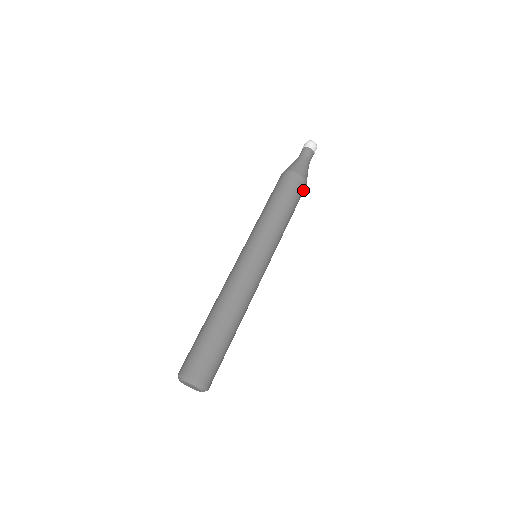
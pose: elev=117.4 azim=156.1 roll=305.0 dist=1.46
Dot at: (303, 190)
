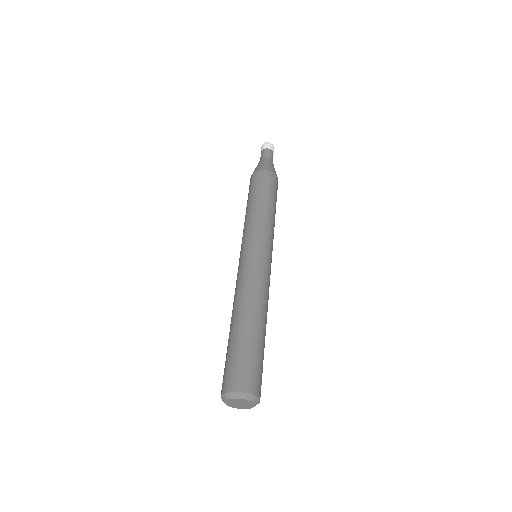
Dot at: (276, 183)
